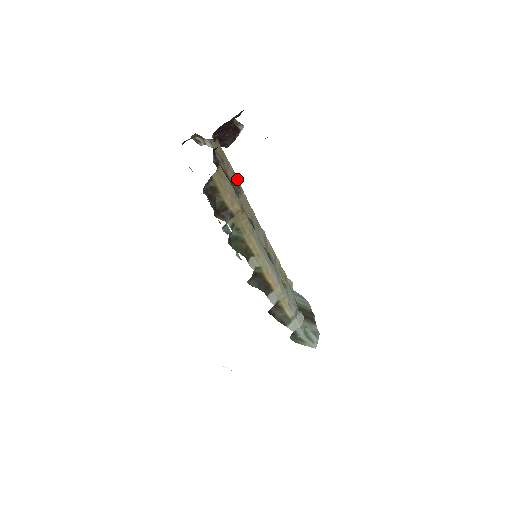
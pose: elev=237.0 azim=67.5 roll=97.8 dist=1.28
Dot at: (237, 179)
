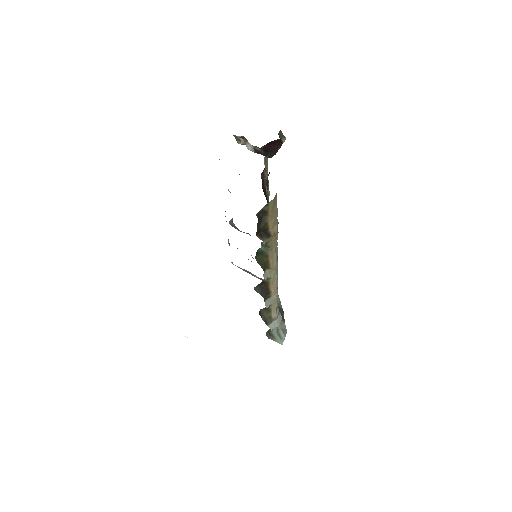
Dot at: (268, 190)
